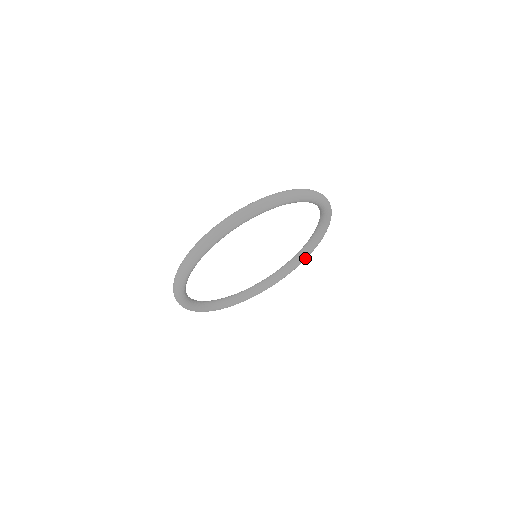
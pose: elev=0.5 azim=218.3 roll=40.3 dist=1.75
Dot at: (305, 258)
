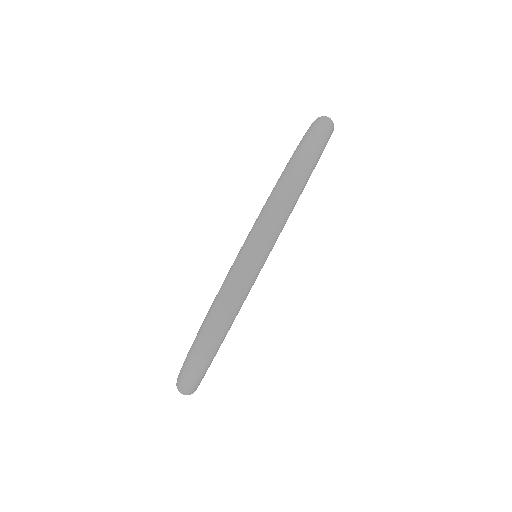
Dot at: occluded
